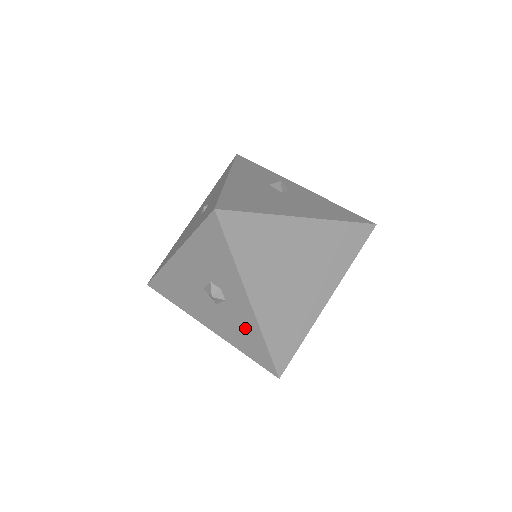
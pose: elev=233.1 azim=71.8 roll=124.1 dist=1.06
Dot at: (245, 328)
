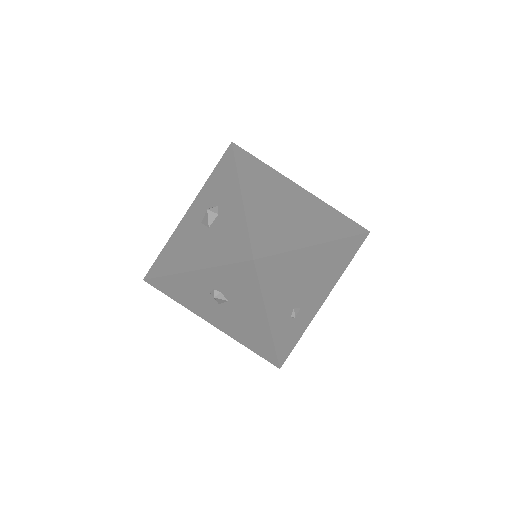
Dot at: (230, 227)
